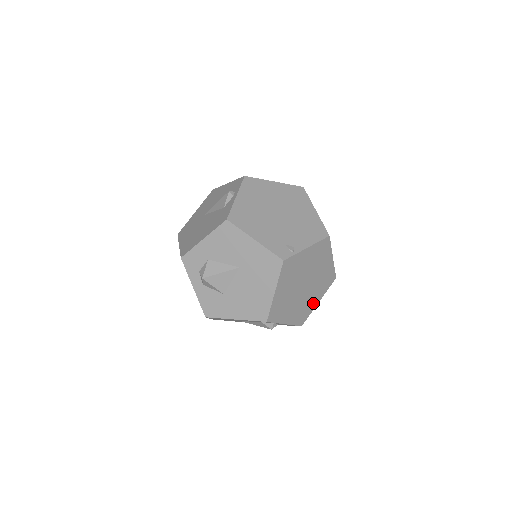
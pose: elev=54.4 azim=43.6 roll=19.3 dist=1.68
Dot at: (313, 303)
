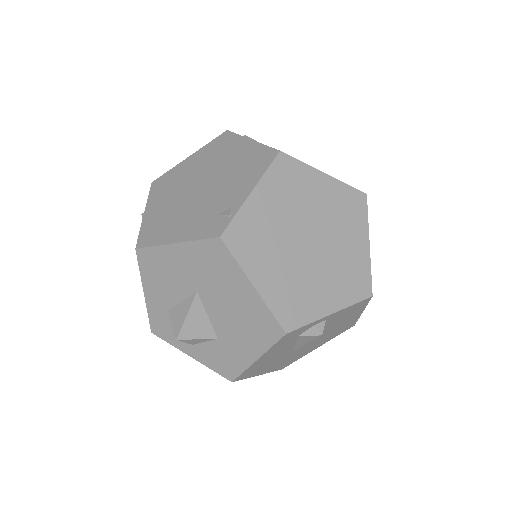
Dot at: (359, 253)
